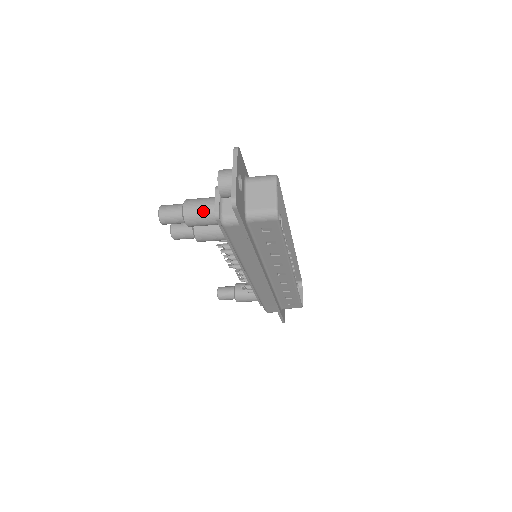
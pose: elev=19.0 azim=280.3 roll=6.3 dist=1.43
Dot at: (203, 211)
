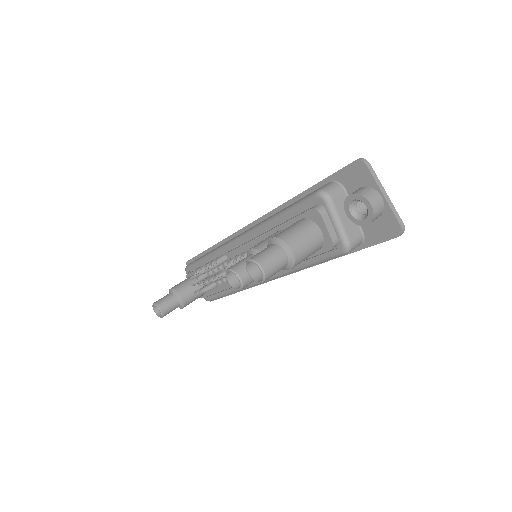
Dot at: (312, 245)
